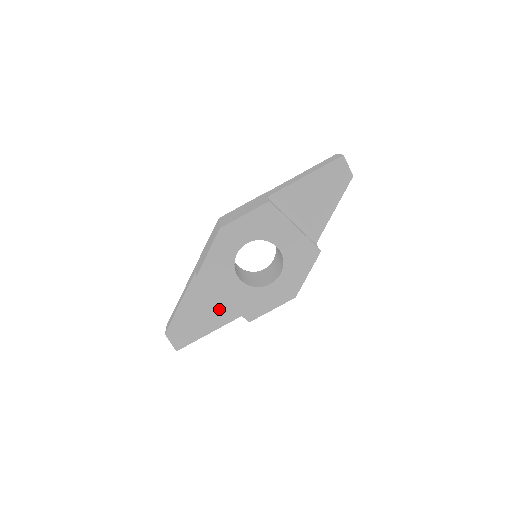
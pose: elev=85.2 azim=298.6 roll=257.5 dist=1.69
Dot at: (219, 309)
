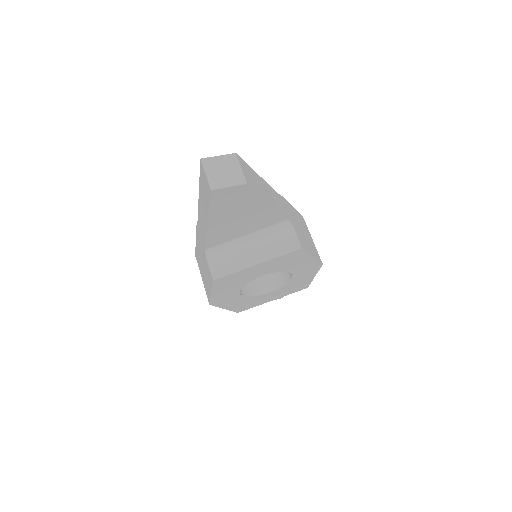
Dot at: occluded
